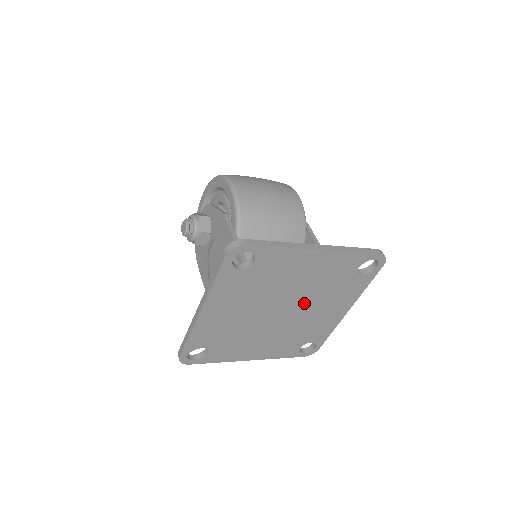
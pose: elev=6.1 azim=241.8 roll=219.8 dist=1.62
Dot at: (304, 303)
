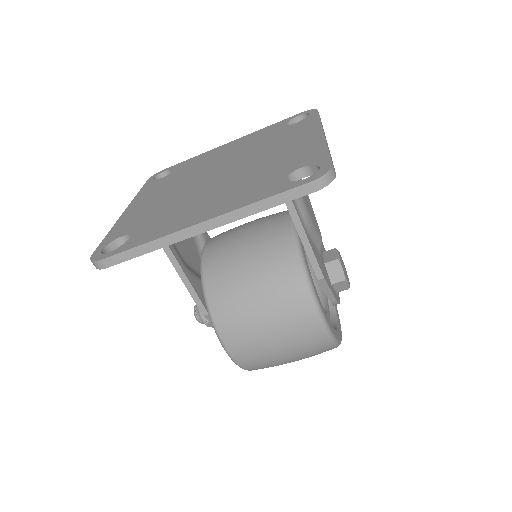
Dot at: (244, 159)
